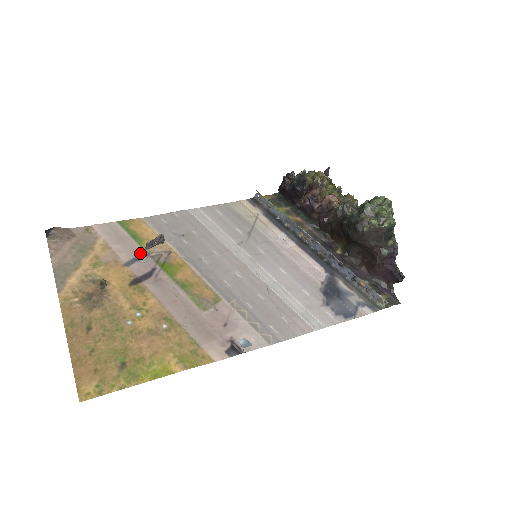
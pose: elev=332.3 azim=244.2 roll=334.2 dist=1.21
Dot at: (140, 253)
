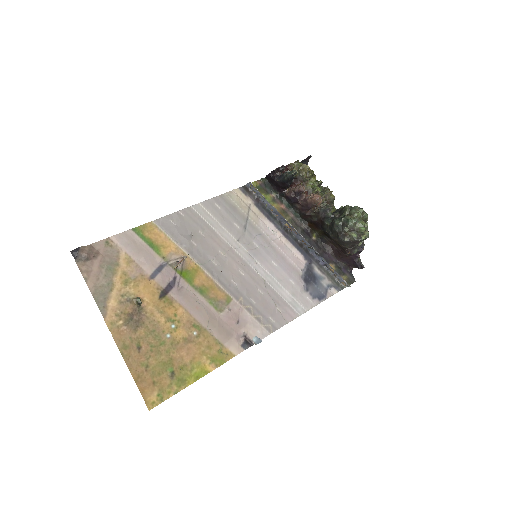
Dot at: (160, 263)
